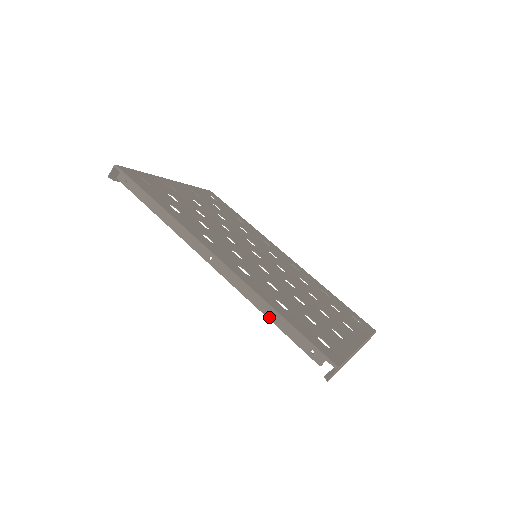
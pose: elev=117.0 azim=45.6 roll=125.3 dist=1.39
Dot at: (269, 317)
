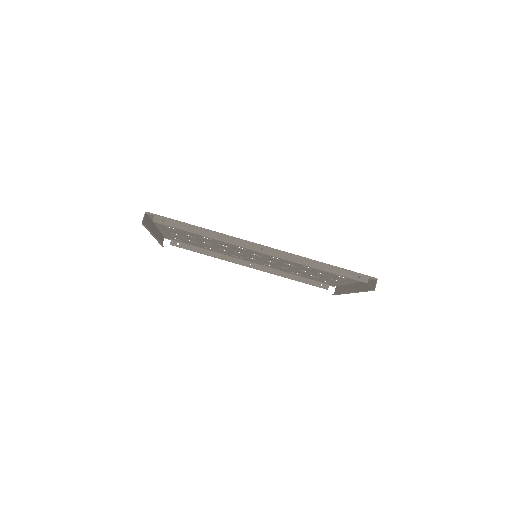
Dot at: (322, 269)
